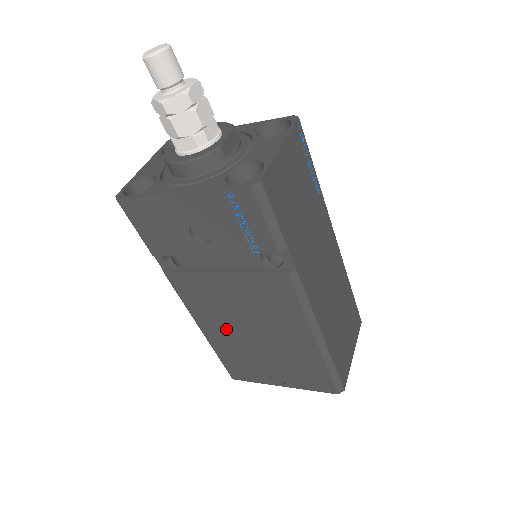
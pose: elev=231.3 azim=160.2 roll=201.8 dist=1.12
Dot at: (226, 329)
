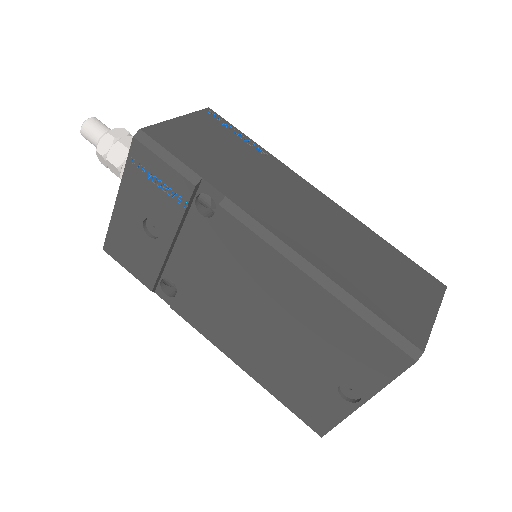
Dot at: (251, 343)
